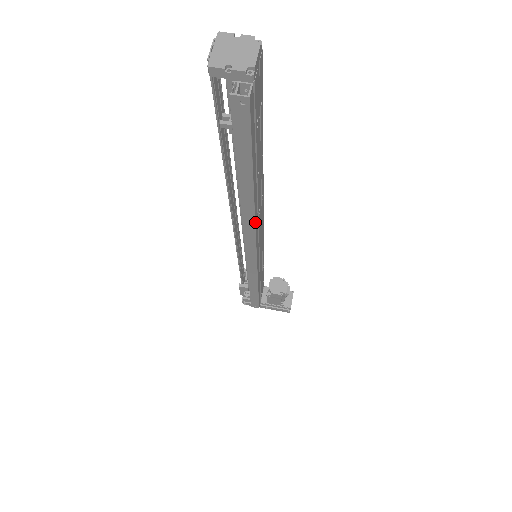
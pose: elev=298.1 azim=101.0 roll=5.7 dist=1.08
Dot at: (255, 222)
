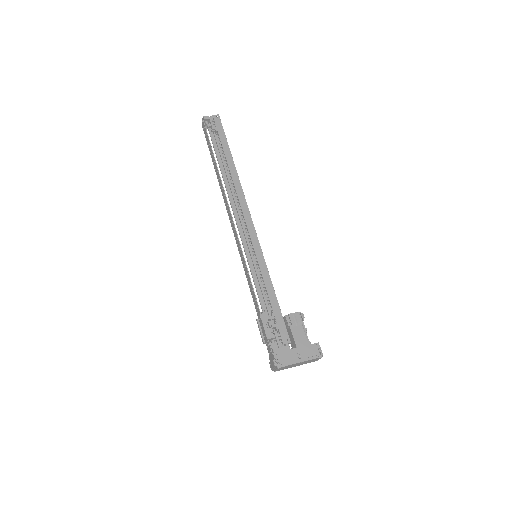
Dot at: occluded
